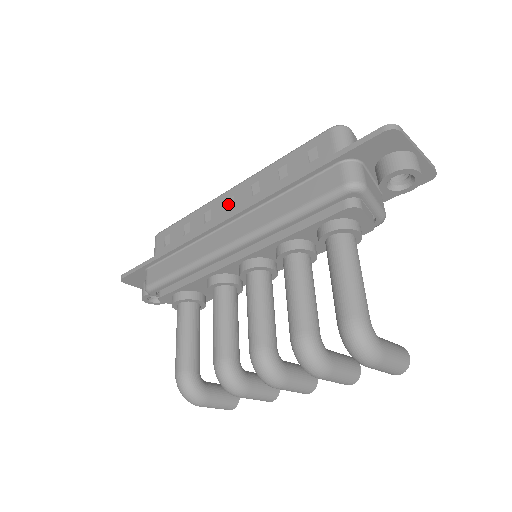
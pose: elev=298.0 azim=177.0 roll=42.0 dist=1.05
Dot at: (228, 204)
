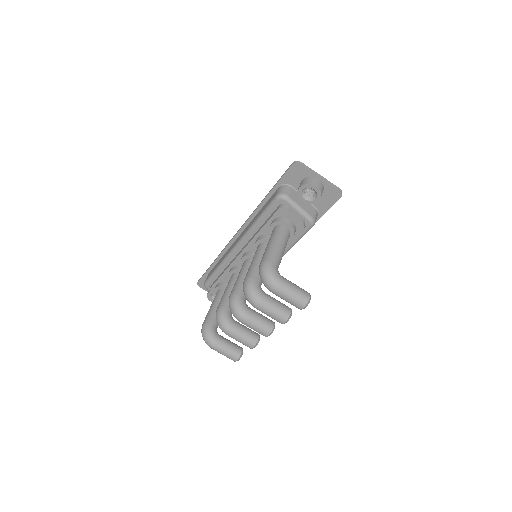
Dot at: occluded
